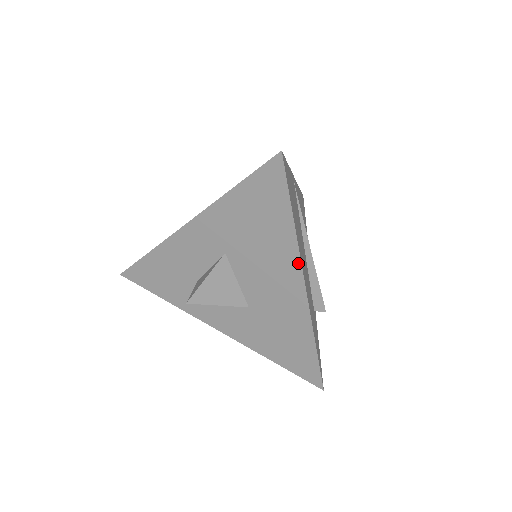
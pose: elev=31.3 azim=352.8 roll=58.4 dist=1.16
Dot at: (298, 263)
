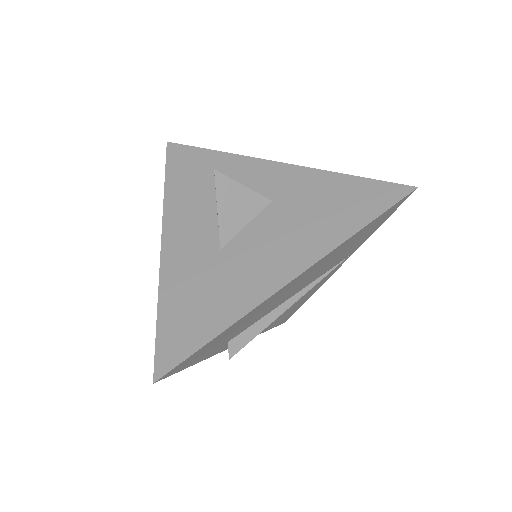
Dot at: (318, 257)
